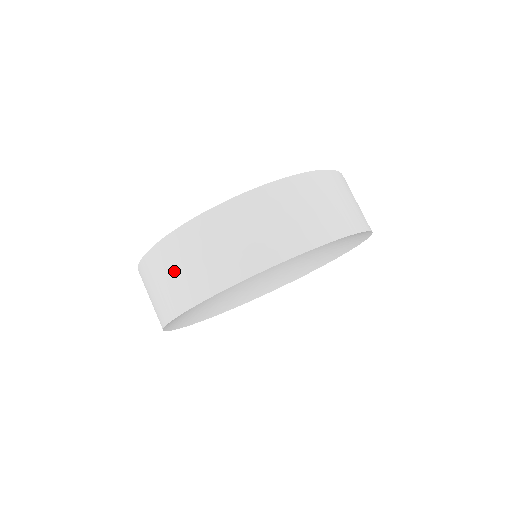
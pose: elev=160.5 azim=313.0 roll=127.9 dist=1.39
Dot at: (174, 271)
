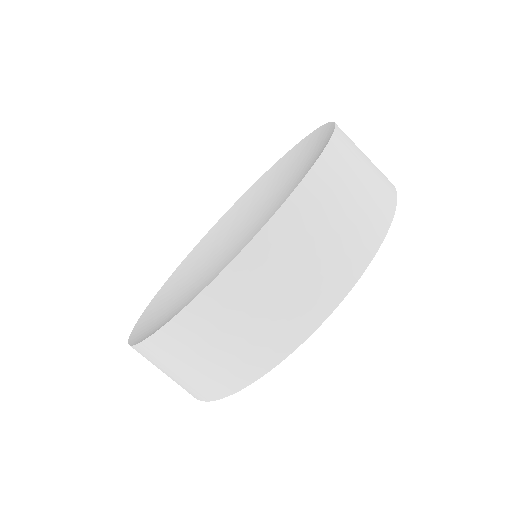
Dot at: (267, 298)
